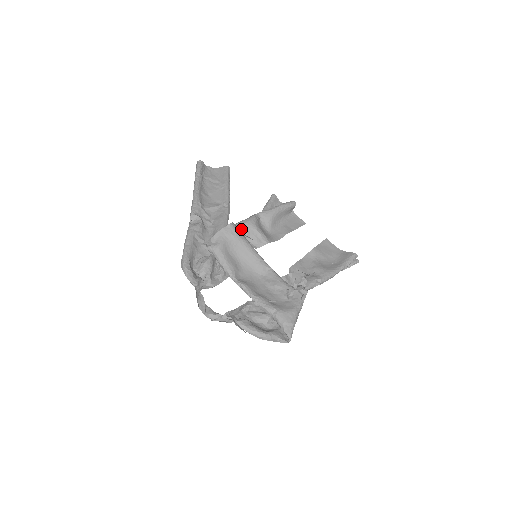
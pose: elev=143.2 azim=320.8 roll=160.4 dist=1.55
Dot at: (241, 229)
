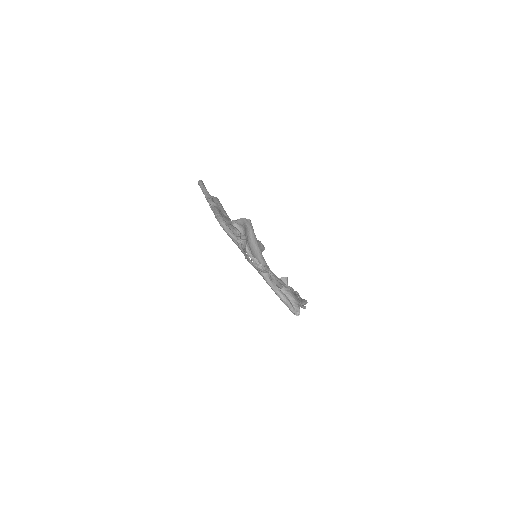
Dot at: occluded
